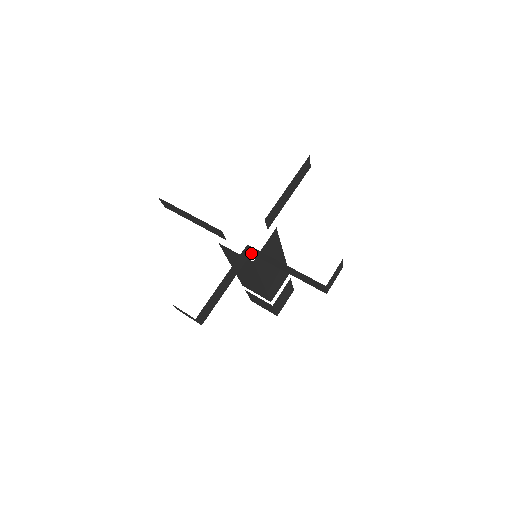
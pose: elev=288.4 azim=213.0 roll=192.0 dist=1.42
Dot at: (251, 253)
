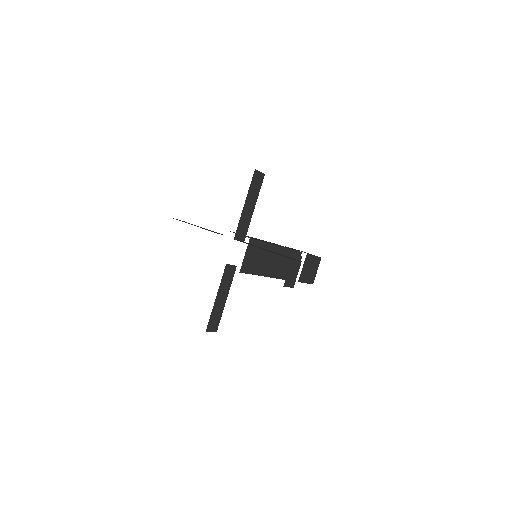
Dot at: (236, 266)
